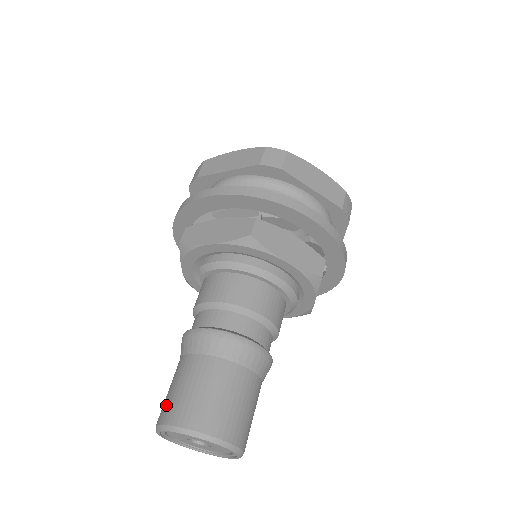
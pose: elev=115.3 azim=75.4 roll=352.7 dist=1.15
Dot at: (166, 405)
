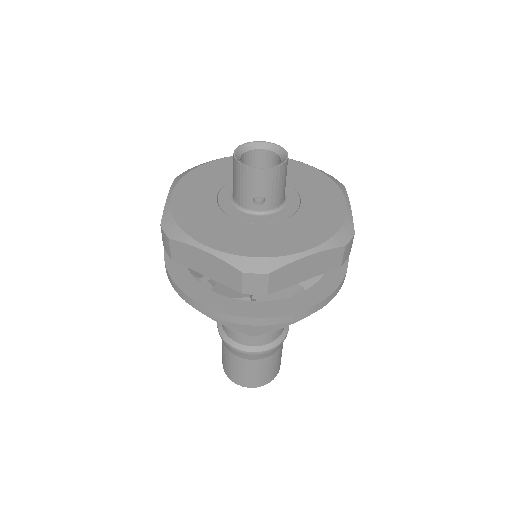
Dot at: (226, 368)
